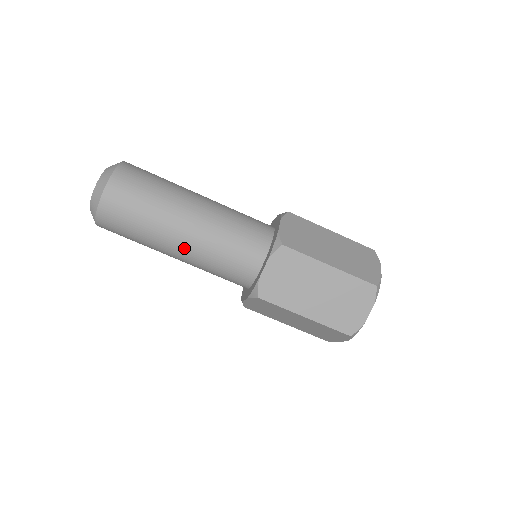
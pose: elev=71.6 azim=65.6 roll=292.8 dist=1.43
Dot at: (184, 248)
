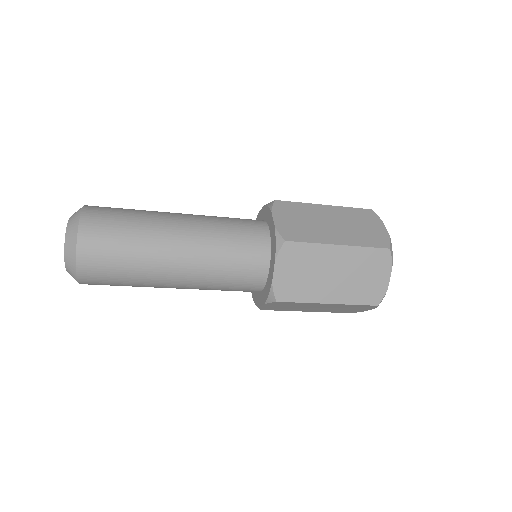
Dot at: (183, 277)
